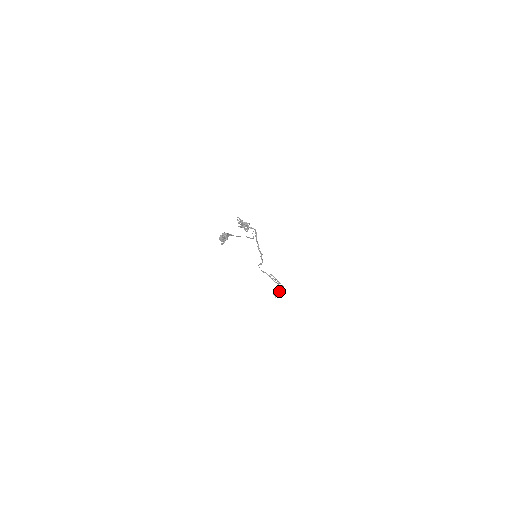
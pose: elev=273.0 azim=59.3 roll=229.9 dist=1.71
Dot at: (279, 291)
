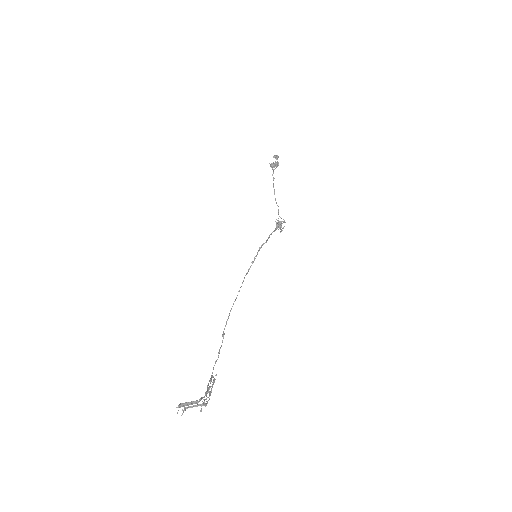
Dot at: occluded
